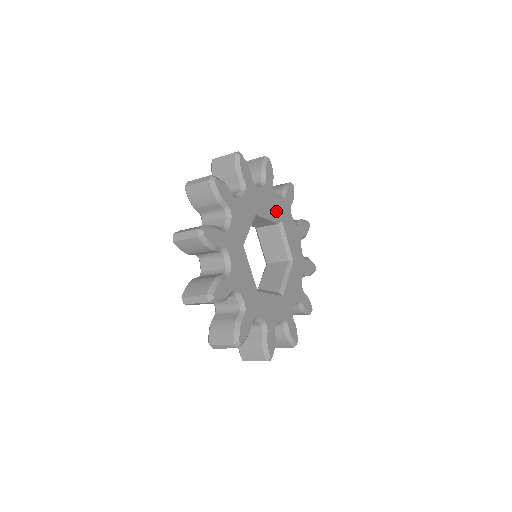
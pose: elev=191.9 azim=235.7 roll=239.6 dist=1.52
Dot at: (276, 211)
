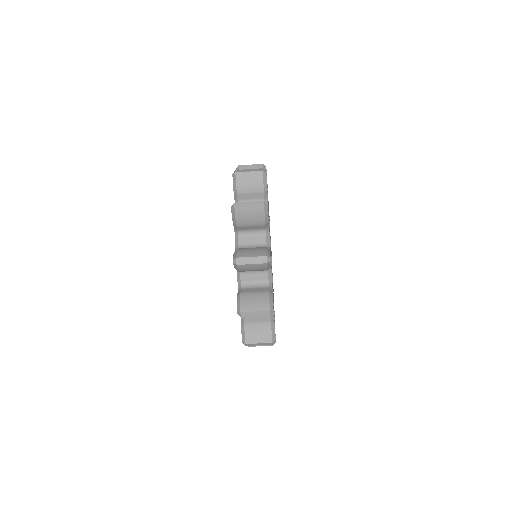
Dot at: occluded
